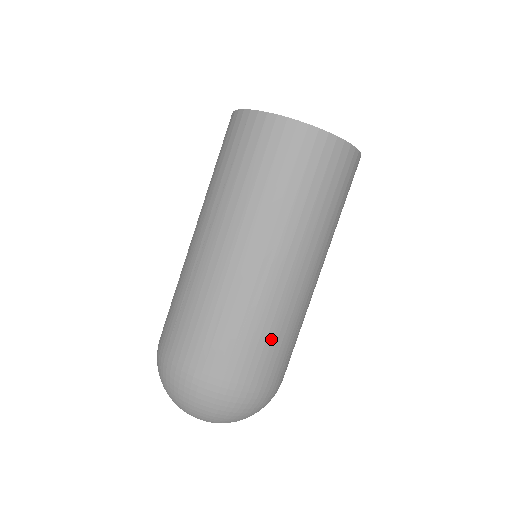
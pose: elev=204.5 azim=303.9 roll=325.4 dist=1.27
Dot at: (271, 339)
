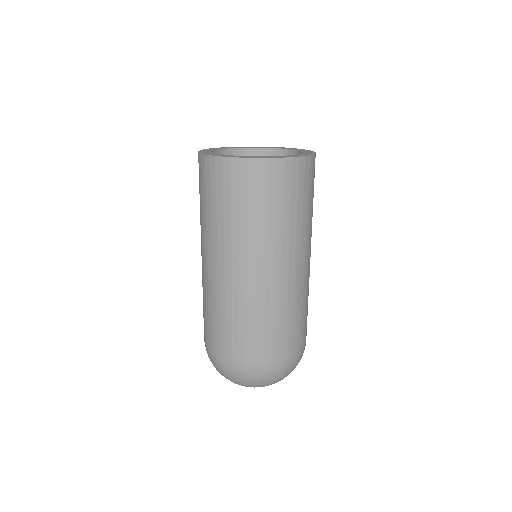
Dot at: (259, 327)
